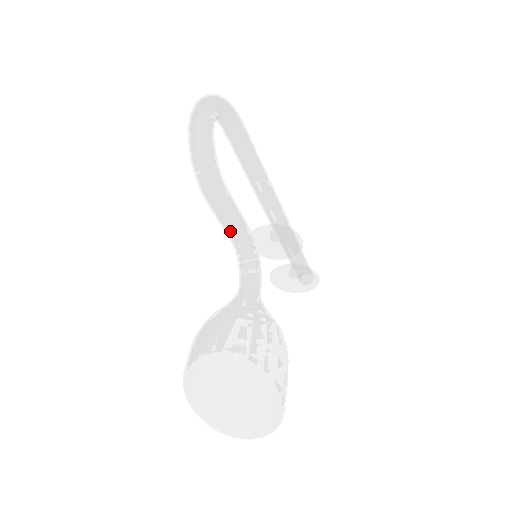
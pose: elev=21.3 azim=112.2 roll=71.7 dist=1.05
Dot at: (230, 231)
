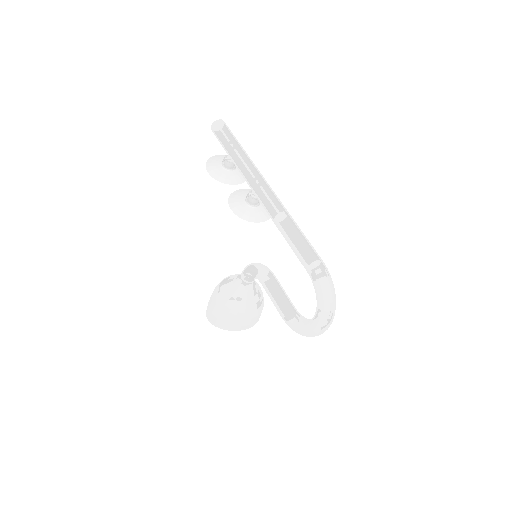
Dot at: occluded
